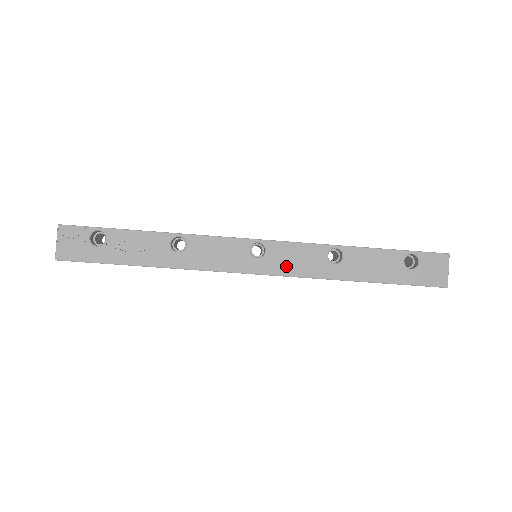
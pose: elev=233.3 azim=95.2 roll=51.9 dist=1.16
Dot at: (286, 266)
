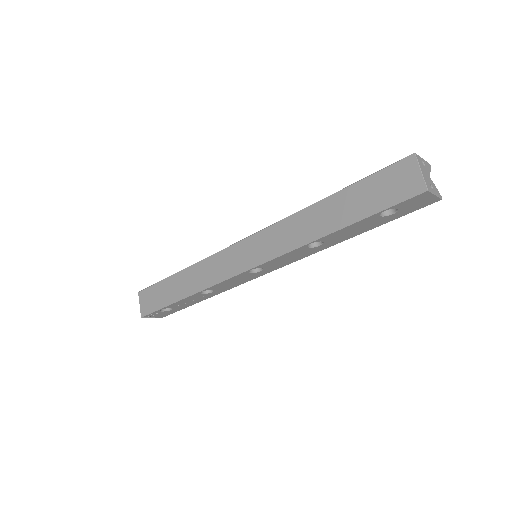
Dot at: (285, 263)
